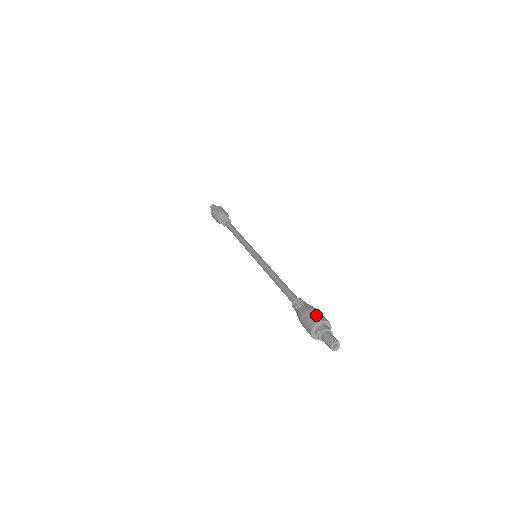
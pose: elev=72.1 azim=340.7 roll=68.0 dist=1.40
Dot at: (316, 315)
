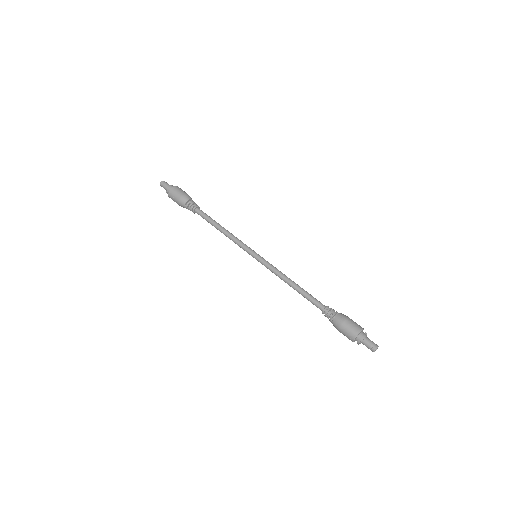
Dot at: (351, 329)
